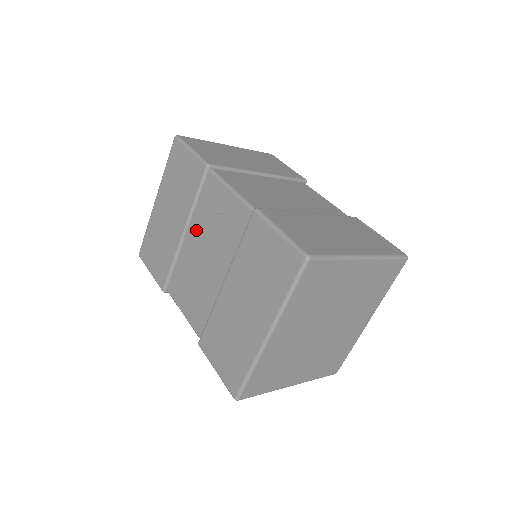
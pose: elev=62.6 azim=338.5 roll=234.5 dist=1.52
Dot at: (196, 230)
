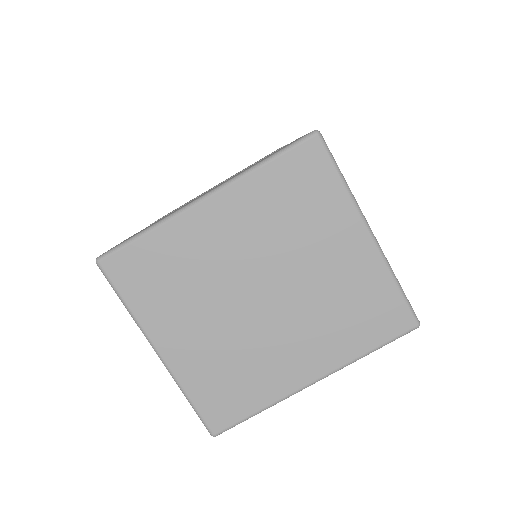
Dot at: occluded
